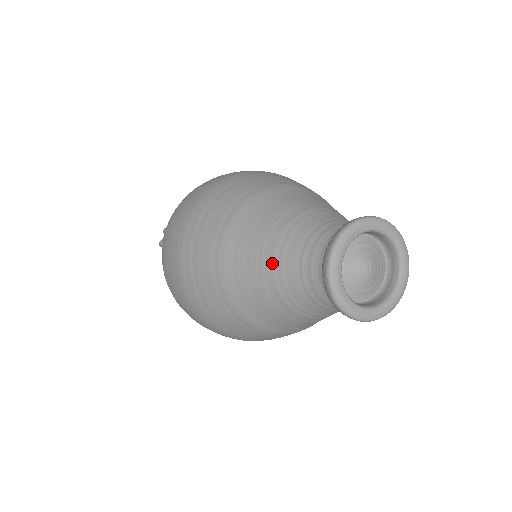
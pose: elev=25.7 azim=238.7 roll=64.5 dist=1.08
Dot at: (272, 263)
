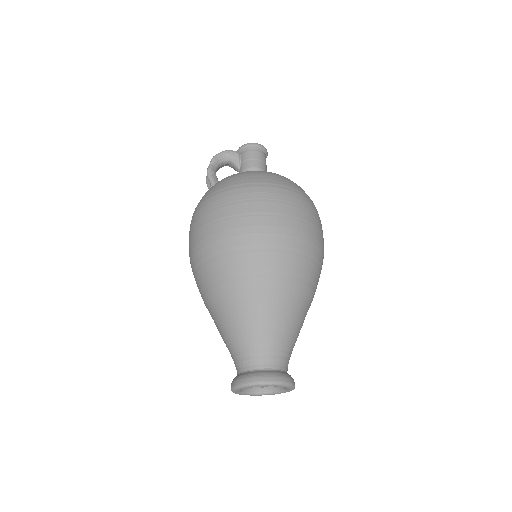
Dot at: occluded
